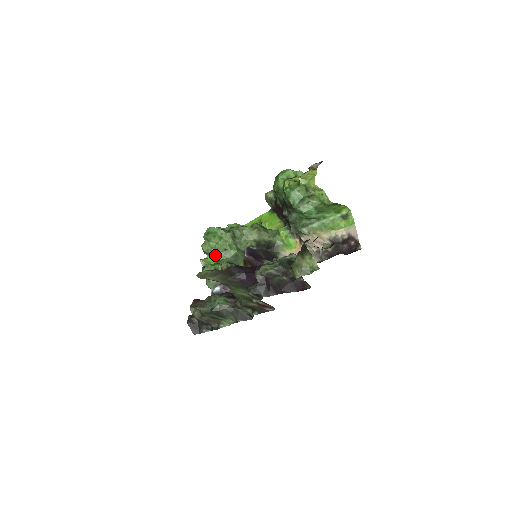
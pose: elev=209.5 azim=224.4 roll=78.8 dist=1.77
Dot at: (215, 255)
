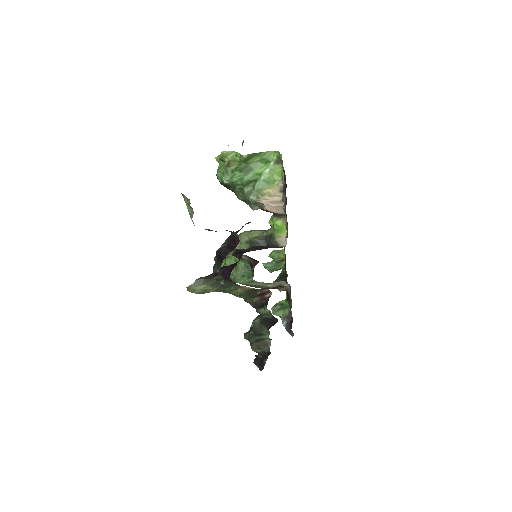
Dot at: (230, 276)
